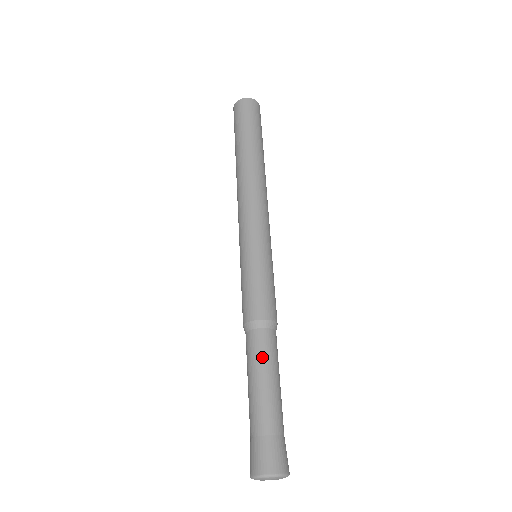
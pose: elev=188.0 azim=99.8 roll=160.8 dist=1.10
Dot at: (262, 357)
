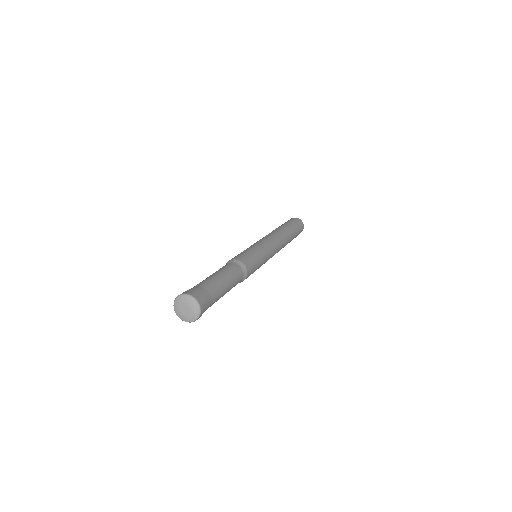
Dot at: (218, 270)
